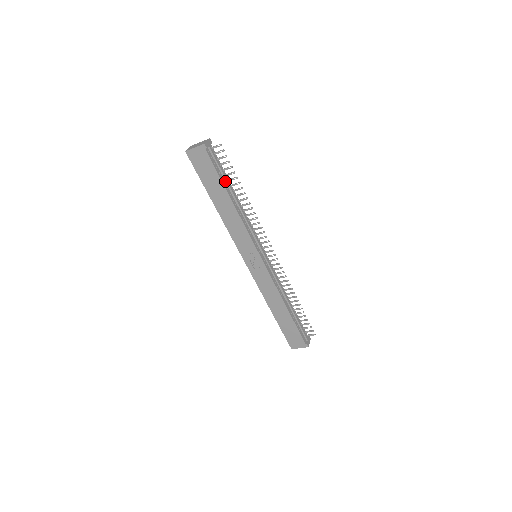
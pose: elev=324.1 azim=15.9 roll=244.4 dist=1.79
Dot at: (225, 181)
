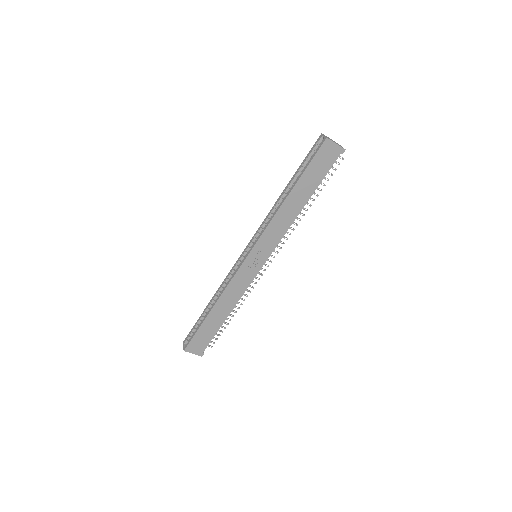
Dot at: occluded
